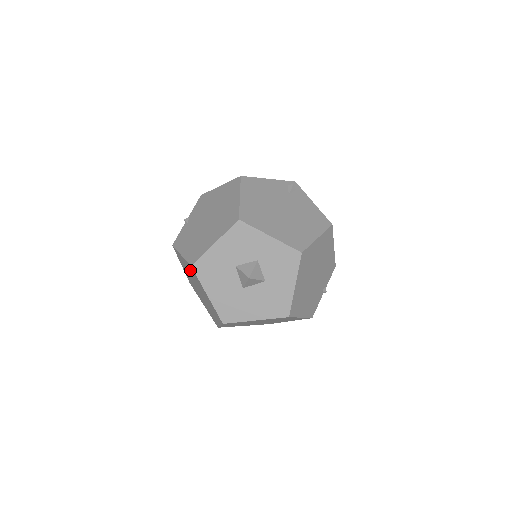
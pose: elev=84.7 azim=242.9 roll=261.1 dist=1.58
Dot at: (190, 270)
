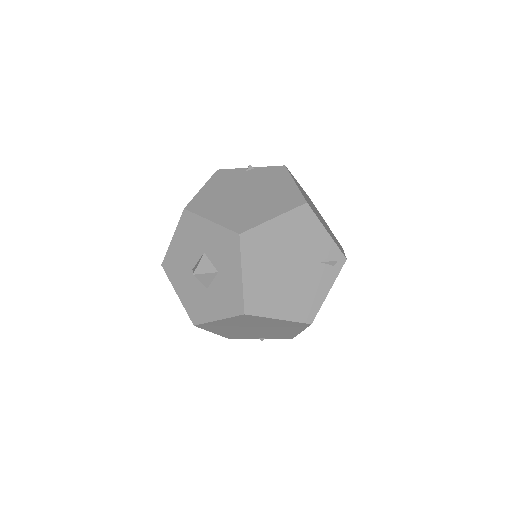
Dot at: occluded
